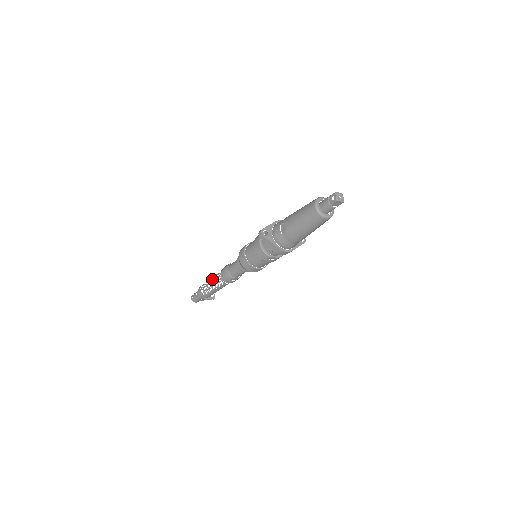
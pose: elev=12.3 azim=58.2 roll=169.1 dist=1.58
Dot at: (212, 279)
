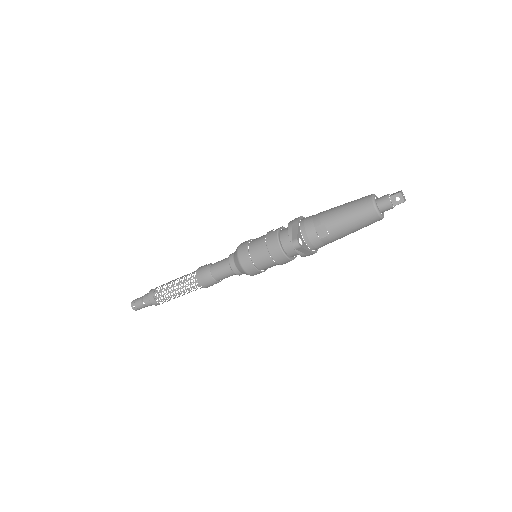
Dot at: (178, 286)
